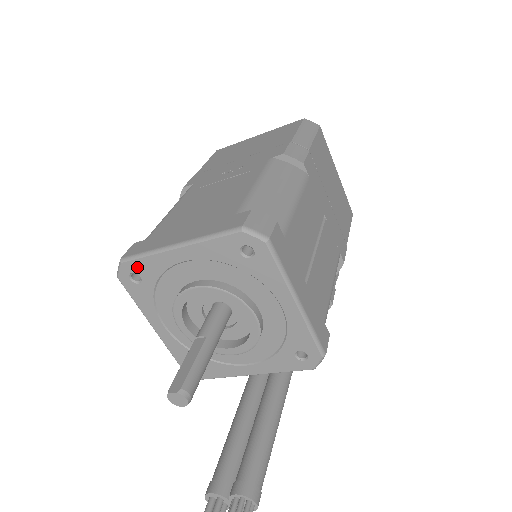
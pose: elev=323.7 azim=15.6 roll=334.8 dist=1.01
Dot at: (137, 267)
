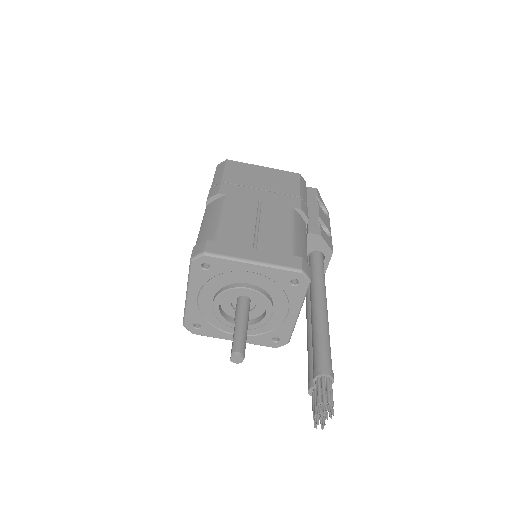
Dot at: (190, 321)
